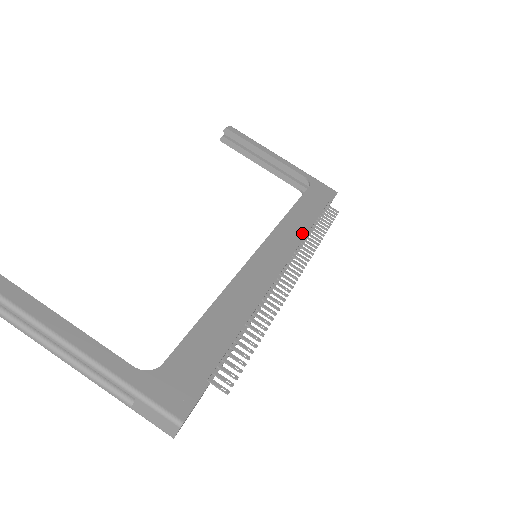
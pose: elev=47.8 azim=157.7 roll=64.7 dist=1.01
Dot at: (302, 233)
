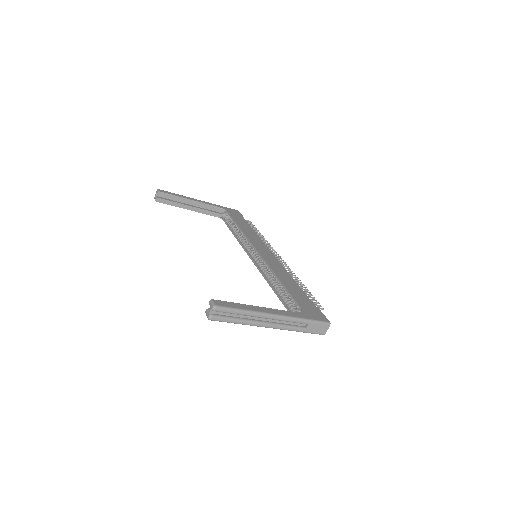
Dot at: (257, 237)
